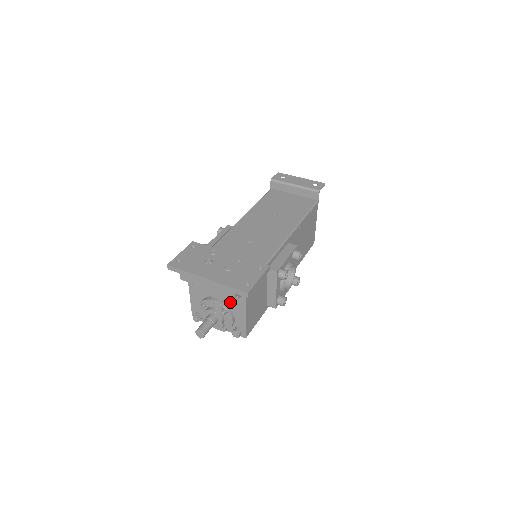
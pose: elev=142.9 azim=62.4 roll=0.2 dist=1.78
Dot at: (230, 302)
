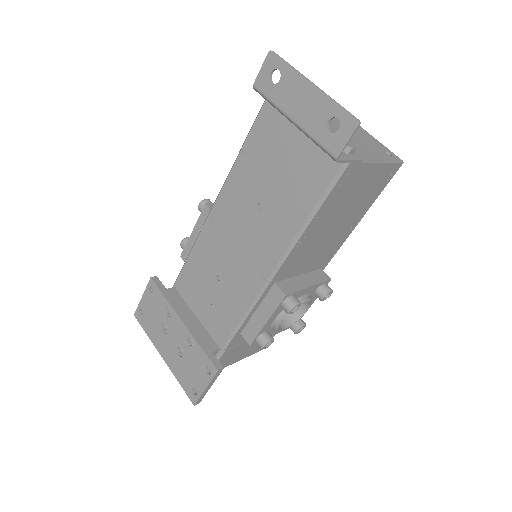
Dot at: occluded
